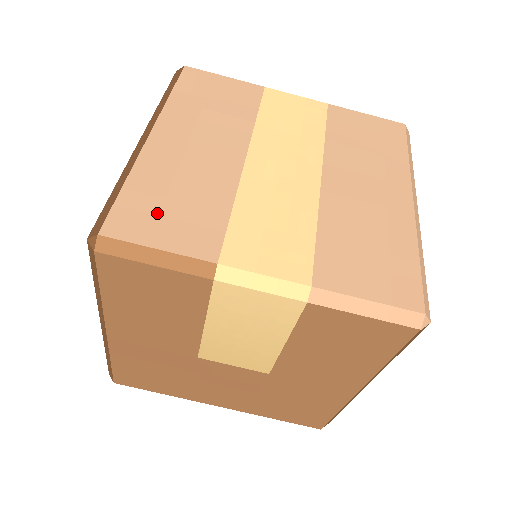
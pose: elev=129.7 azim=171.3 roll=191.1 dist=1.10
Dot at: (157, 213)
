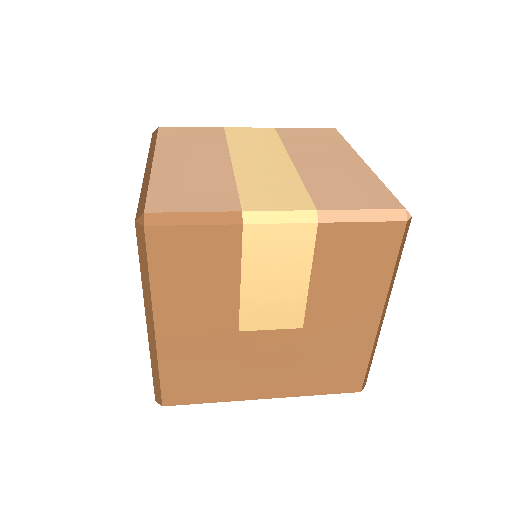
Dot at: (182, 196)
